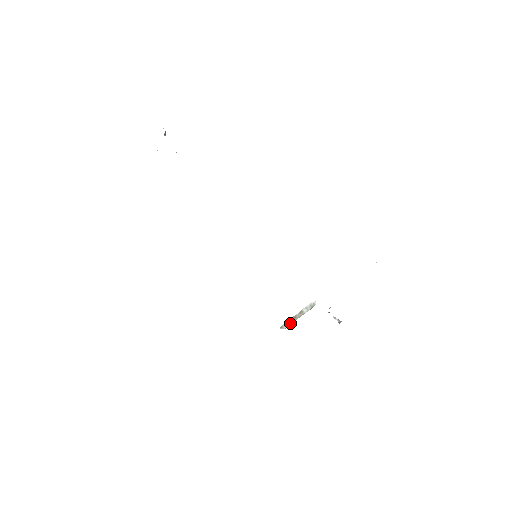
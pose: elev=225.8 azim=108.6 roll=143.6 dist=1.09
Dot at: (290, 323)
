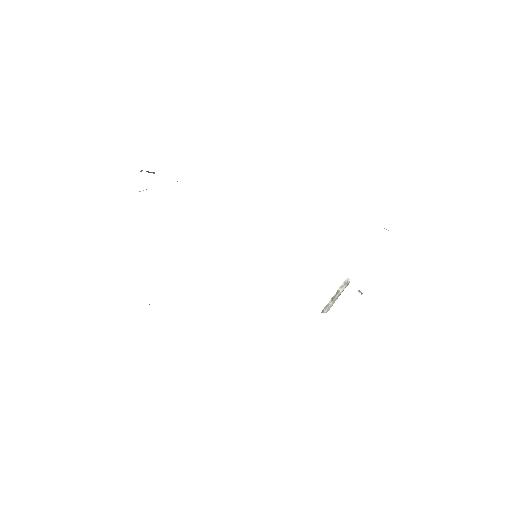
Dot at: (330, 305)
